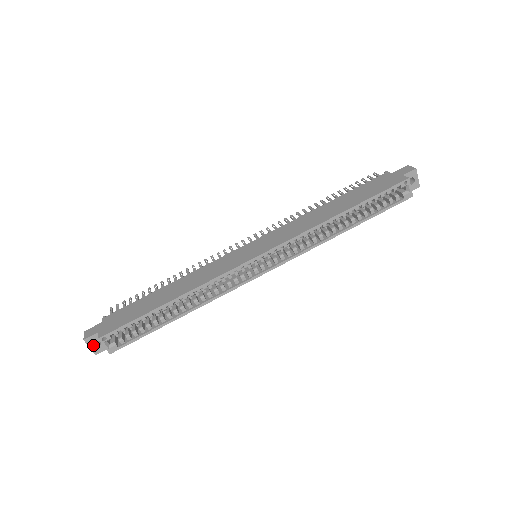
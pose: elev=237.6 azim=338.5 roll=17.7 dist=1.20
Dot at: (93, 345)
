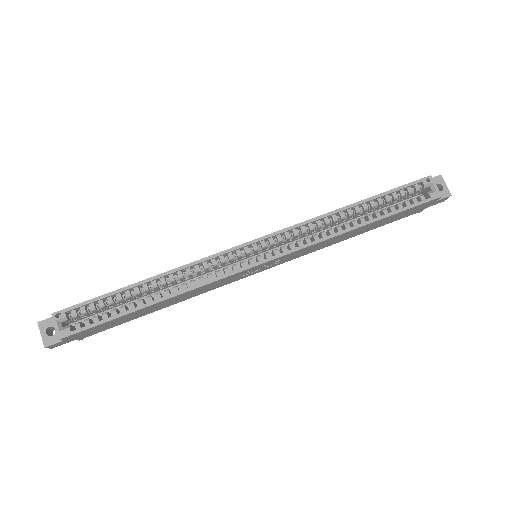
Dot at: (46, 333)
